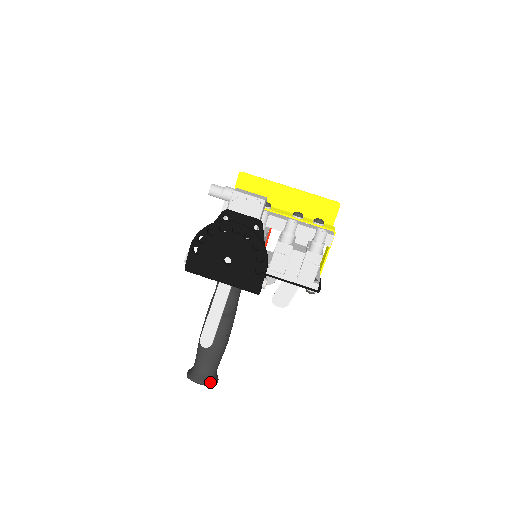
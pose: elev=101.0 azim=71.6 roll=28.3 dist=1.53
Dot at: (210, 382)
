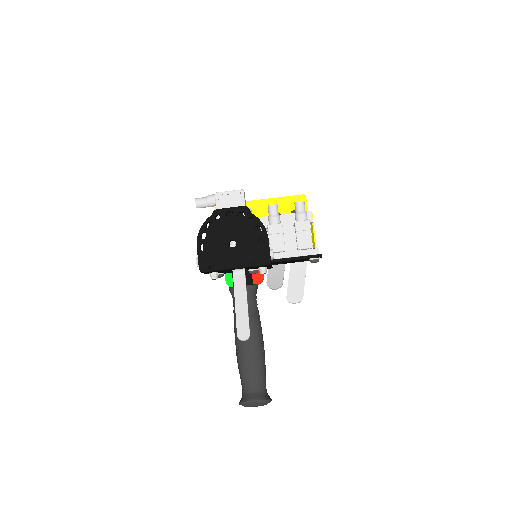
Dot at: (264, 398)
